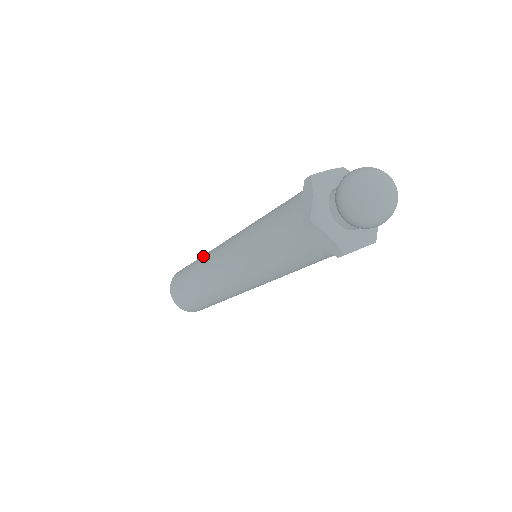
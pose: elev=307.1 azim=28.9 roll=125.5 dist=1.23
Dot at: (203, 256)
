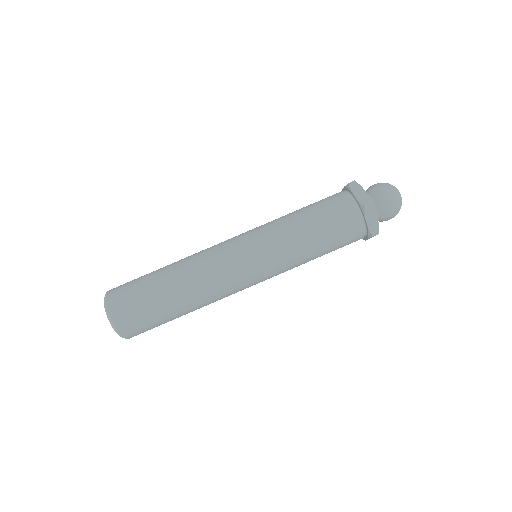
Dot at: (182, 260)
